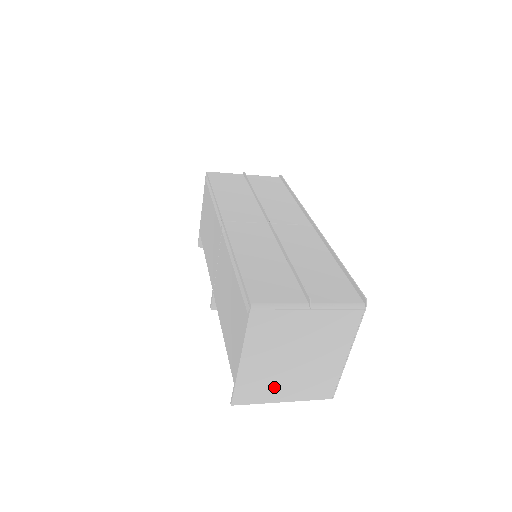
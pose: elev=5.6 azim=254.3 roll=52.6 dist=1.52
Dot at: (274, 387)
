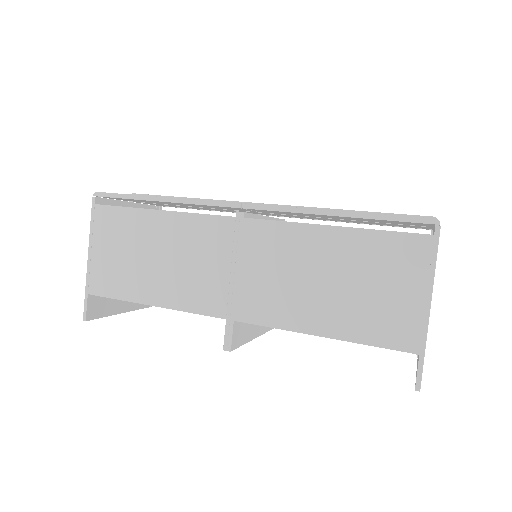
Dot at: occluded
